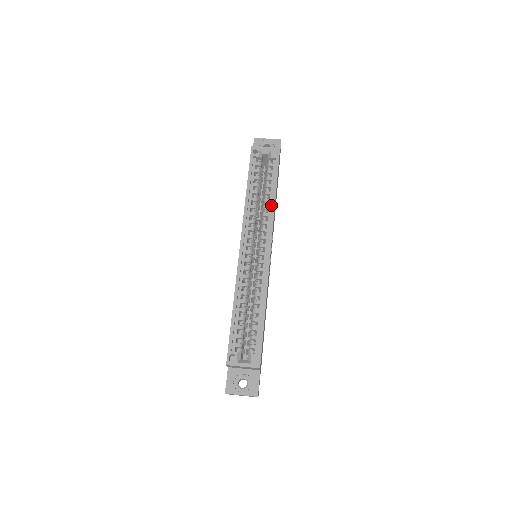
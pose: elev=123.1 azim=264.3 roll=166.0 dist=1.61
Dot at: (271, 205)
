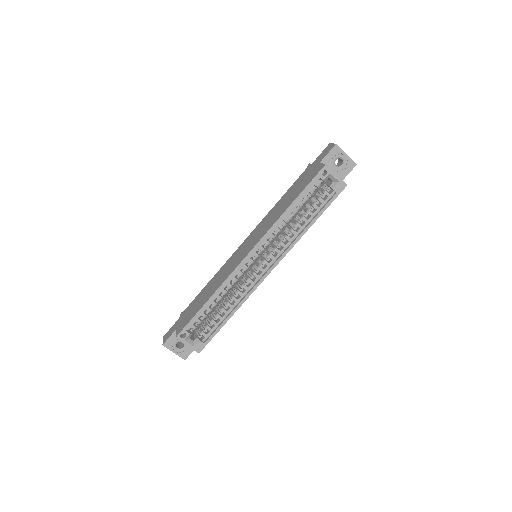
Dot at: (299, 233)
